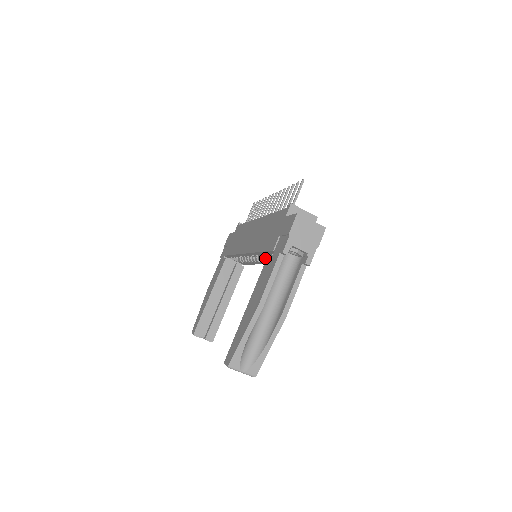
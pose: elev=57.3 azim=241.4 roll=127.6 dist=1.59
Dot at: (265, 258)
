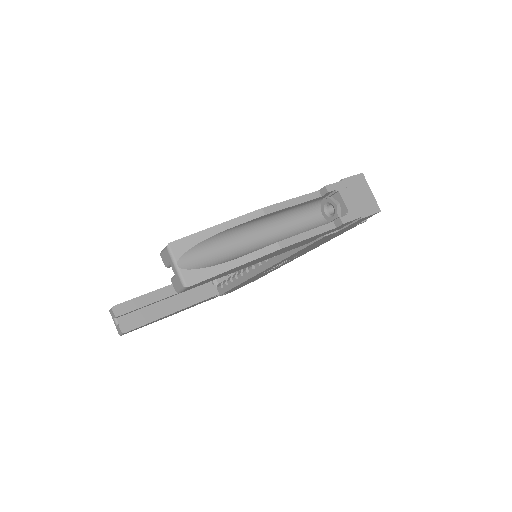
Dot at: occluded
